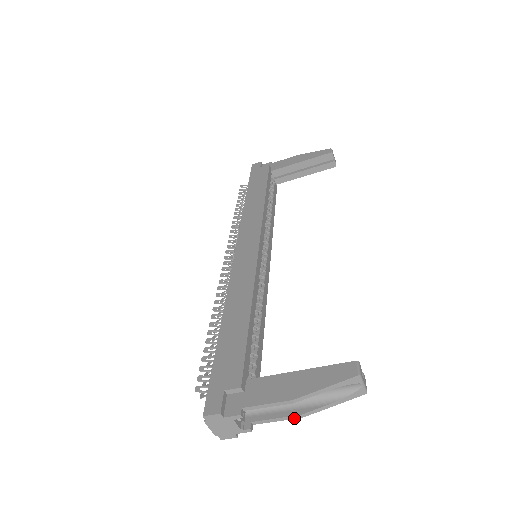
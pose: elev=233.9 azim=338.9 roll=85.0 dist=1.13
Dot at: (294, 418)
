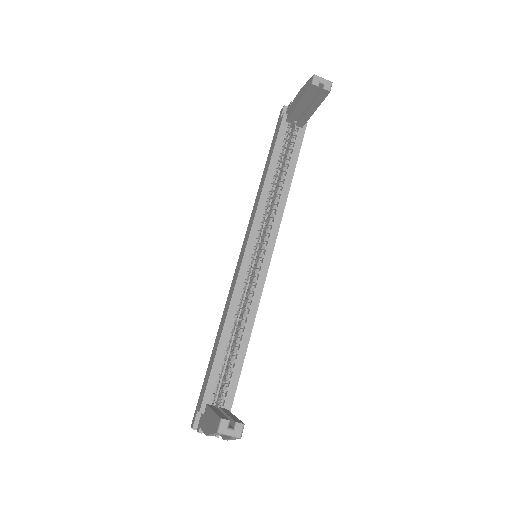
Dot at: occluded
